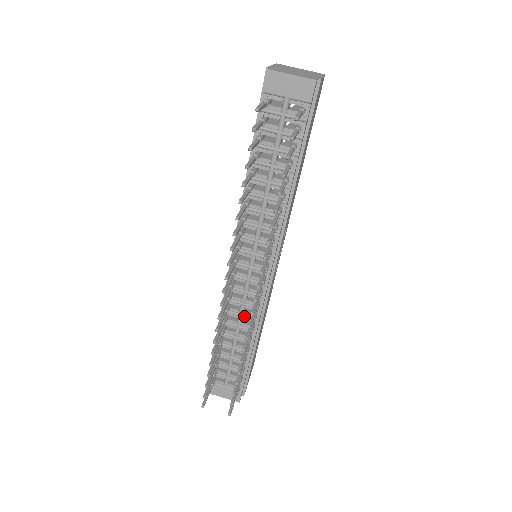
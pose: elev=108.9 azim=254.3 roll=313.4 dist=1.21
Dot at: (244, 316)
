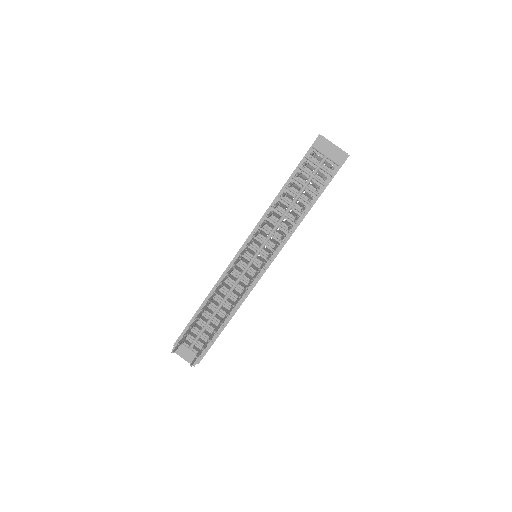
Dot at: (231, 295)
